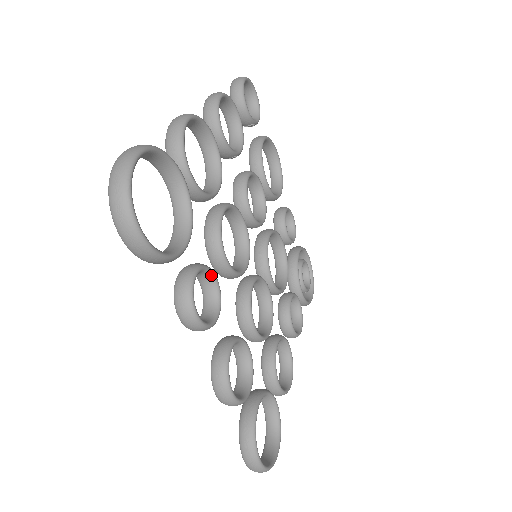
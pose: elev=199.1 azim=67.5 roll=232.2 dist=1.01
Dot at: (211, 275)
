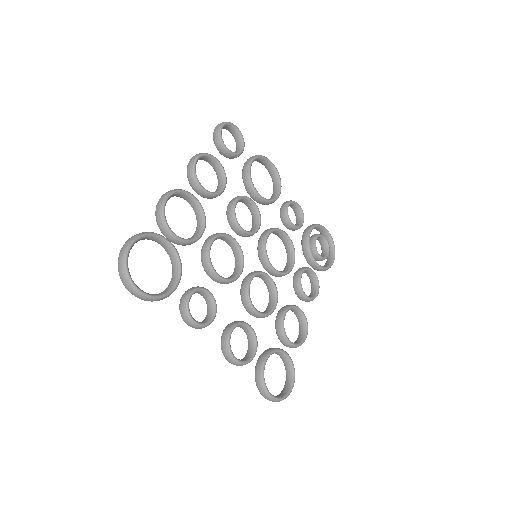
Dot at: (205, 292)
